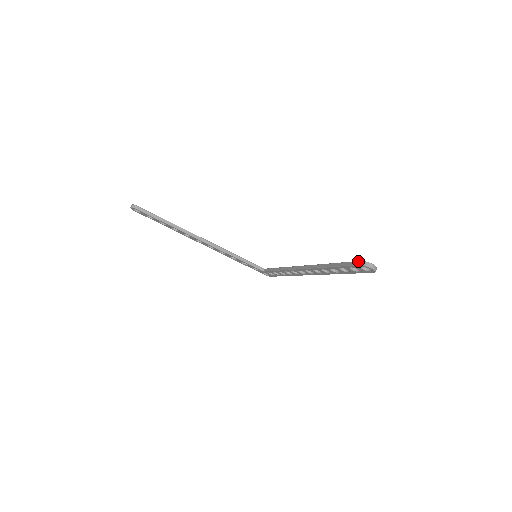
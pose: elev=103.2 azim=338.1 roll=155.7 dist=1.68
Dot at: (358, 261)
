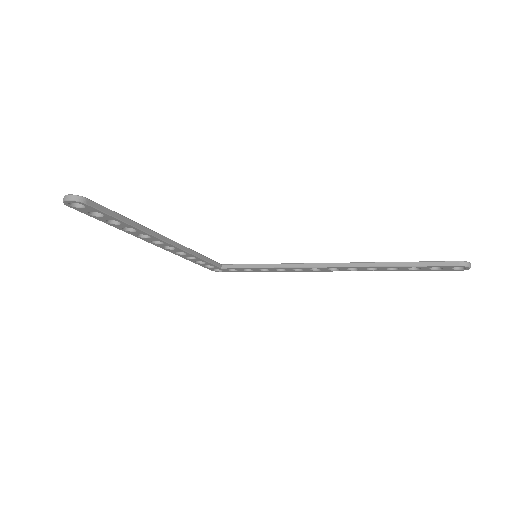
Dot at: (455, 261)
